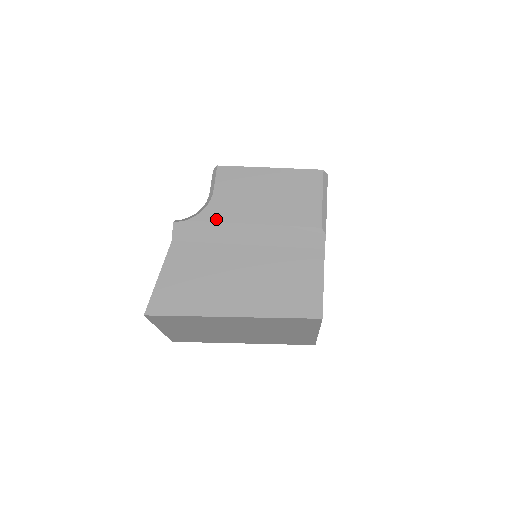
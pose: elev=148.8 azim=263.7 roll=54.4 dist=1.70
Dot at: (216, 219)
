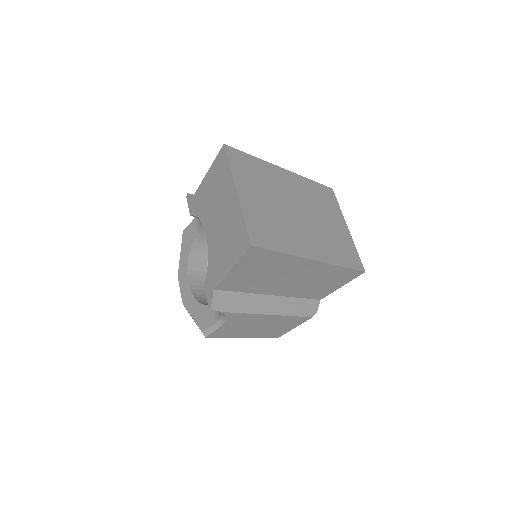
Dot at: occluded
